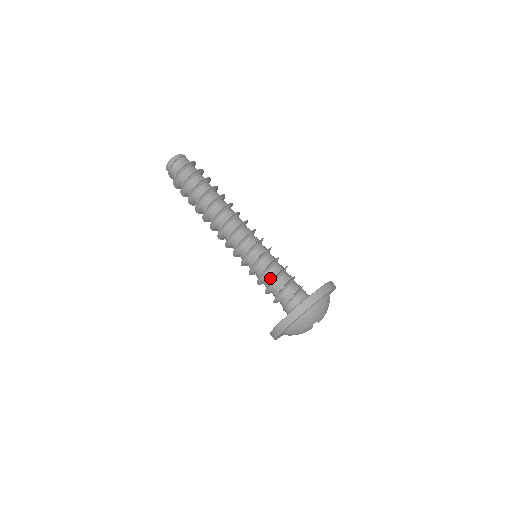
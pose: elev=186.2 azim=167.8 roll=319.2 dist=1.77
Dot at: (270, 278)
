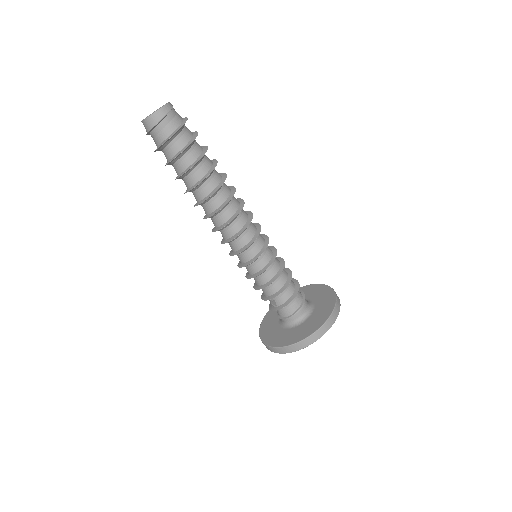
Dot at: (278, 287)
